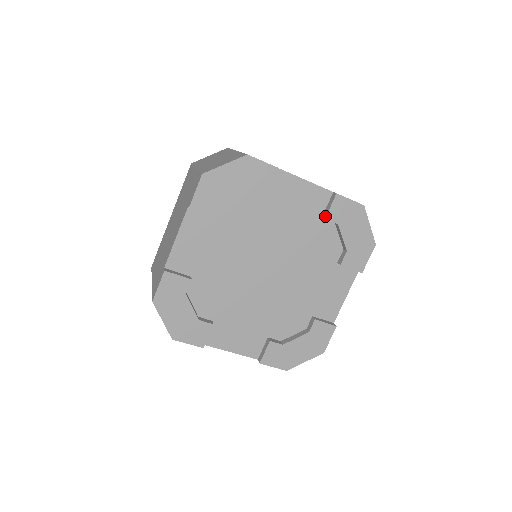
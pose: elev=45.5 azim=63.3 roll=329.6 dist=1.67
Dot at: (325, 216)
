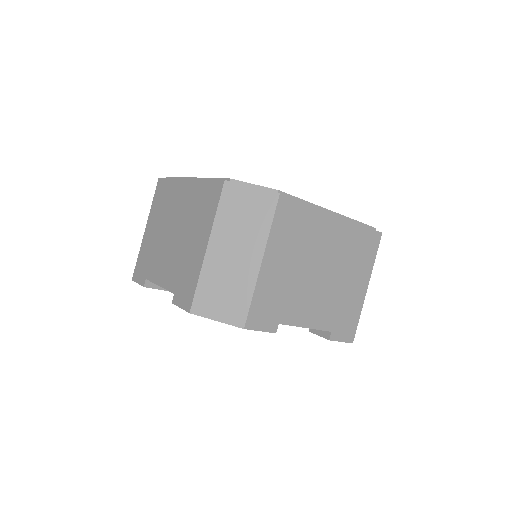
Dot at: (311, 331)
